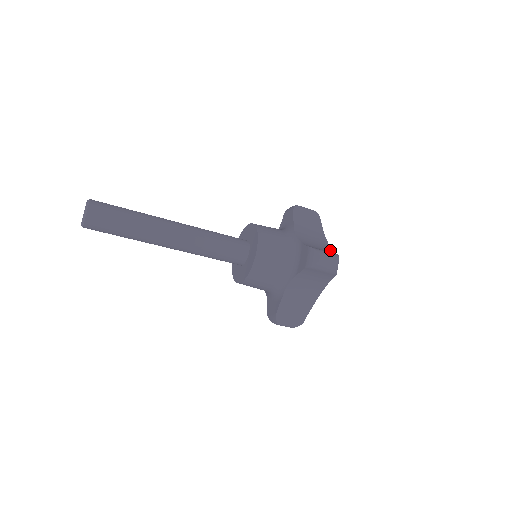
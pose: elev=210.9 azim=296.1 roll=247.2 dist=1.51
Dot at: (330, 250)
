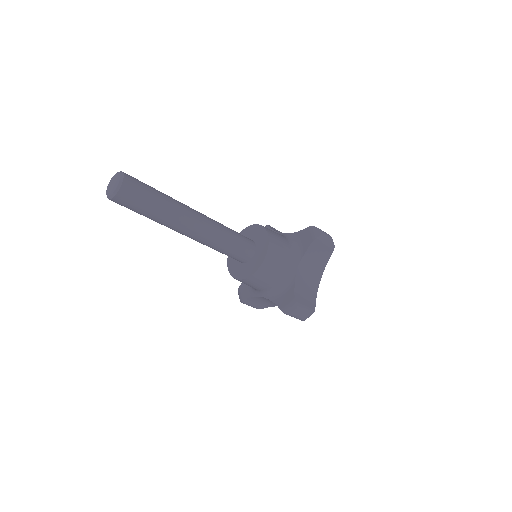
Dot at: occluded
